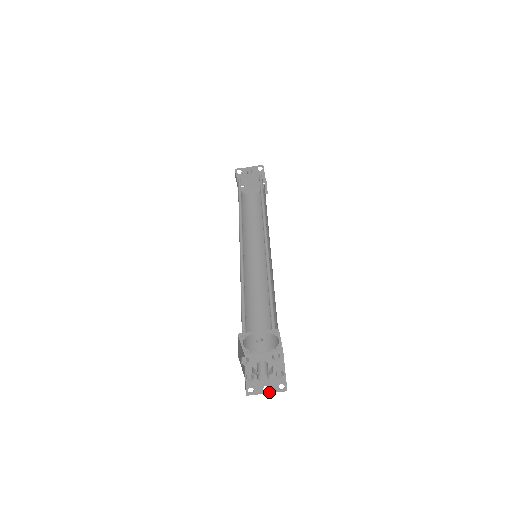
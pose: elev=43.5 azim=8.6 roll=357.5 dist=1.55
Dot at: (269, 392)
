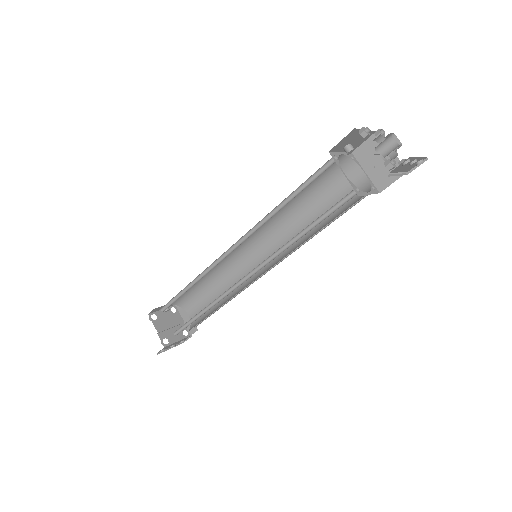
Dot at: occluded
